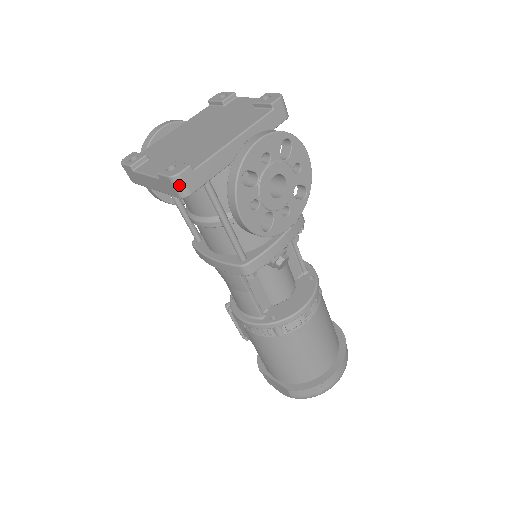
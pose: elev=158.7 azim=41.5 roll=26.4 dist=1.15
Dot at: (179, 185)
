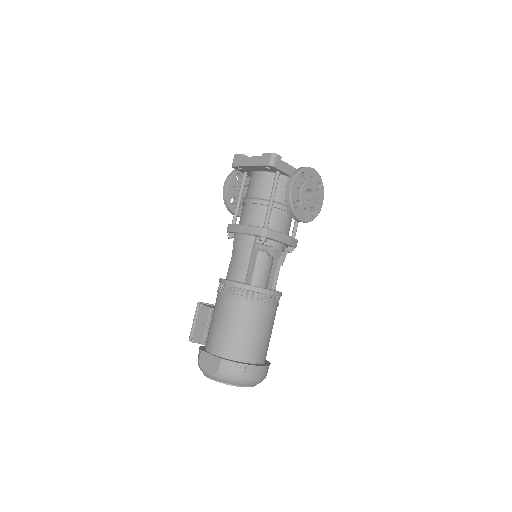
Dot at: (273, 158)
